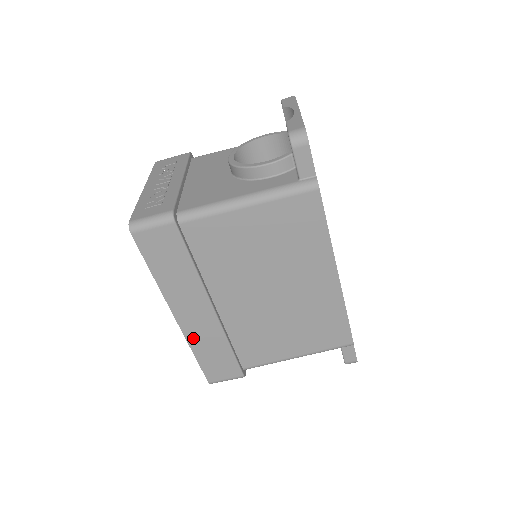
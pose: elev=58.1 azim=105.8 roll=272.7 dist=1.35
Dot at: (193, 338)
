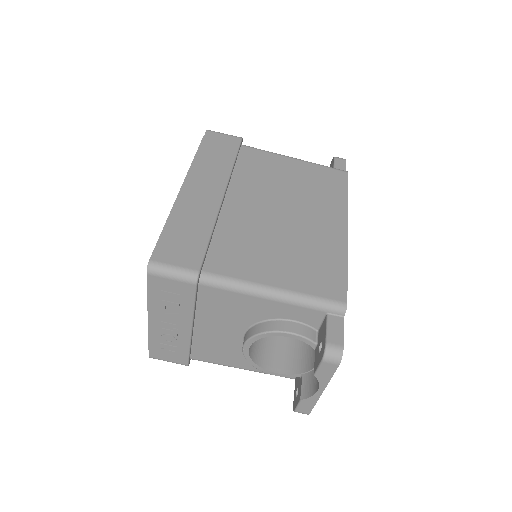
Dot at: (182, 207)
